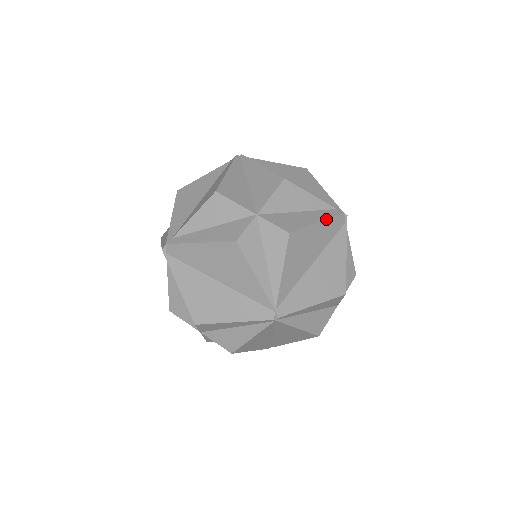
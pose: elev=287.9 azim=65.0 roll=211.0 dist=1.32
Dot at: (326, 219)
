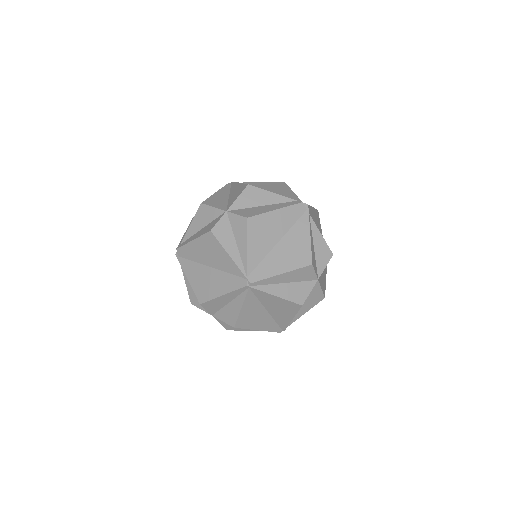
Dot at: (284, 207)
